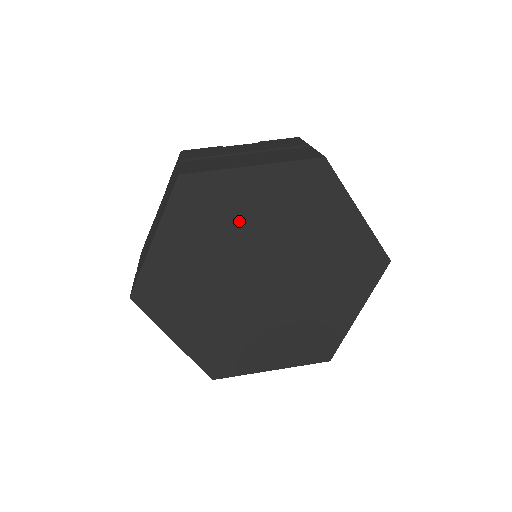
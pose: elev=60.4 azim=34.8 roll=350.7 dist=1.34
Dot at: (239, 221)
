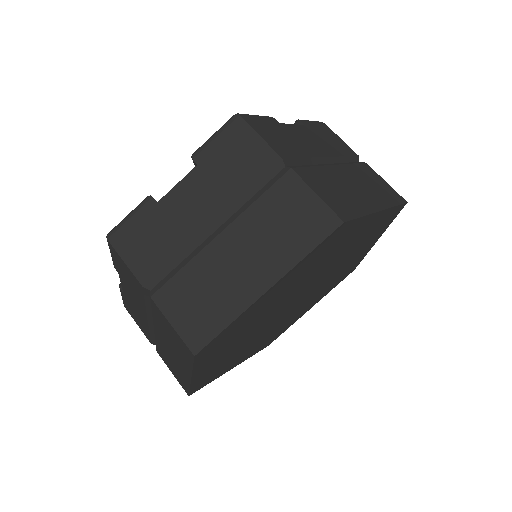
Dot at: (330, 258)
